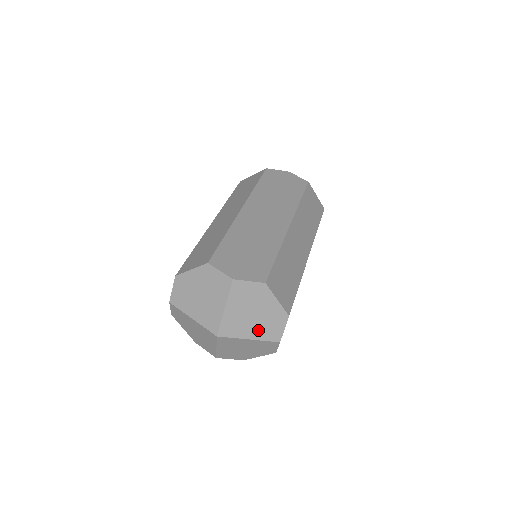
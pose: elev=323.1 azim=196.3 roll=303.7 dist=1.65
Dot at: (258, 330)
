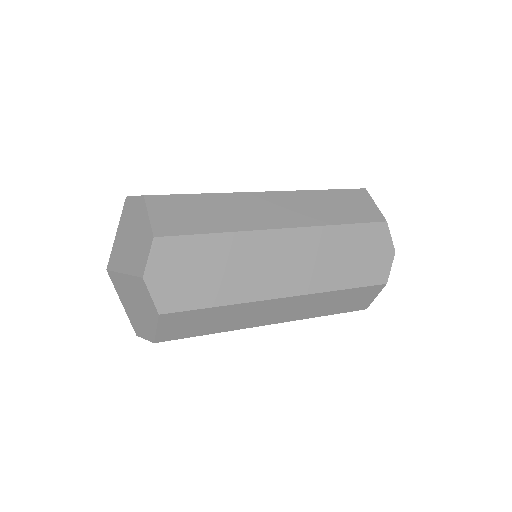
Dot at: (131, 260)
